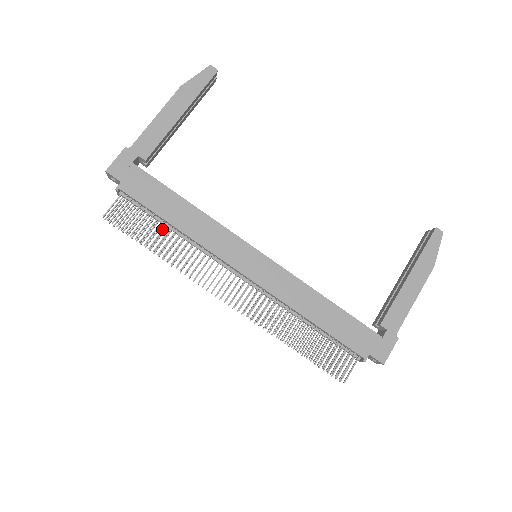
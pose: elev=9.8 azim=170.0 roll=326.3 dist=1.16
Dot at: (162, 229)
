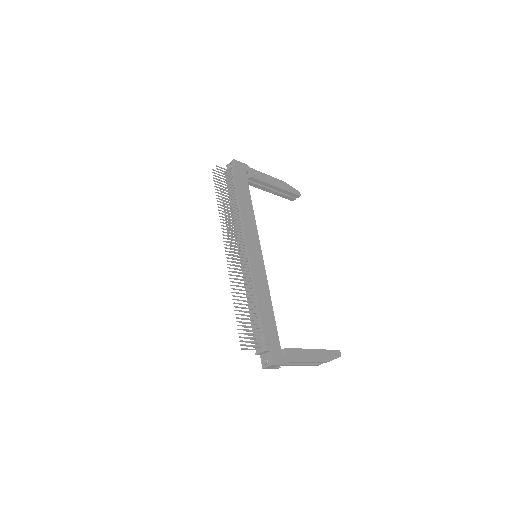
Dot at: (233, 198)
